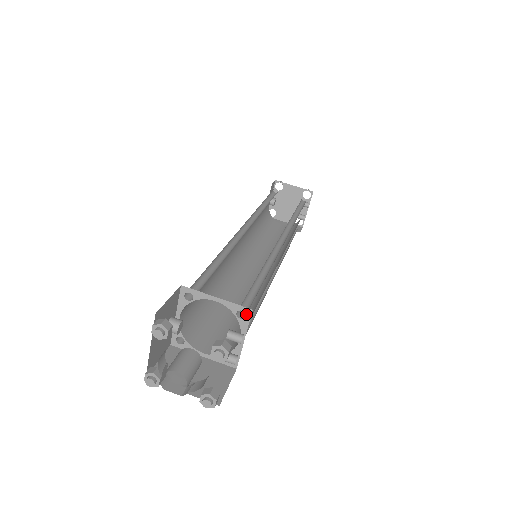
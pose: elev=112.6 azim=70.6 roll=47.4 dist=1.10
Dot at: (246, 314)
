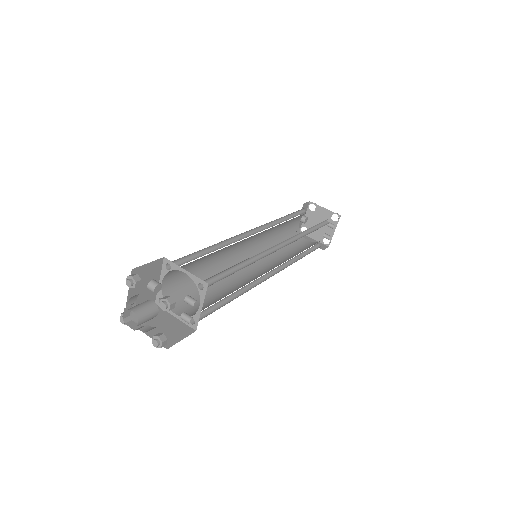
Dot at: (204, 287)
